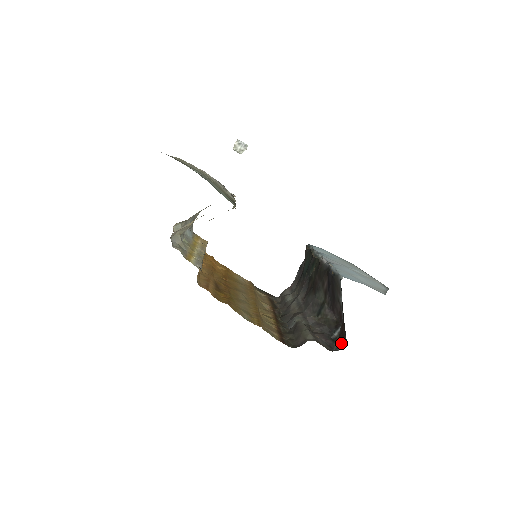
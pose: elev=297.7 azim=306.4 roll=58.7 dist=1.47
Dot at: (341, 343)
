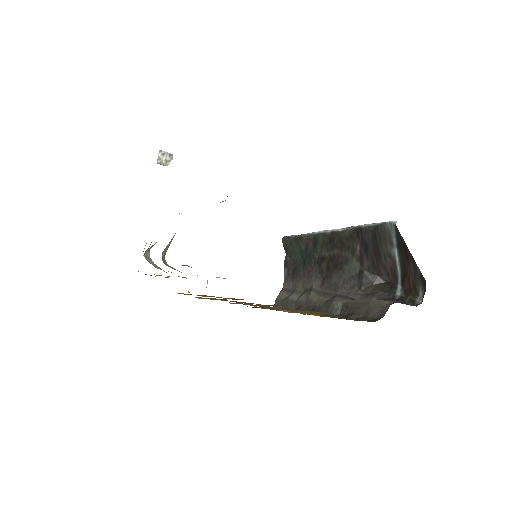
Dot at: (413, 298)
